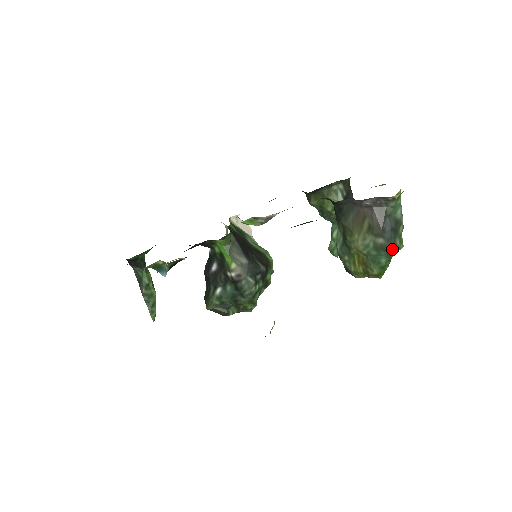
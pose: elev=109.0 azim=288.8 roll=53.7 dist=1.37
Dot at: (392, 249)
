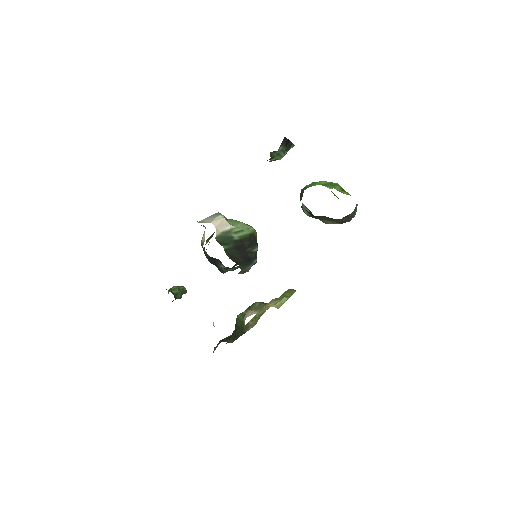
Dot at: occluded
